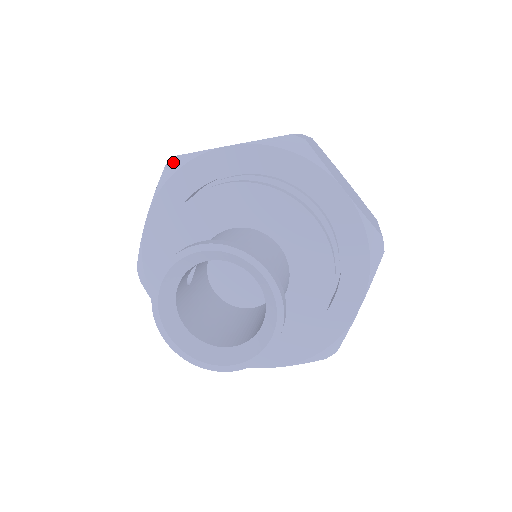
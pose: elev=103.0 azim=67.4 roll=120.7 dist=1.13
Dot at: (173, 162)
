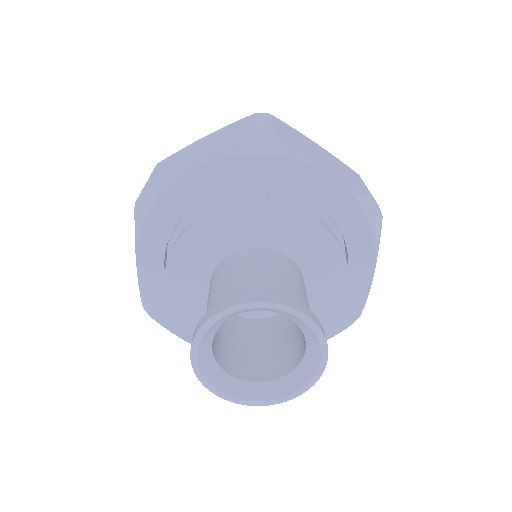
Dot at: (142, 199)
